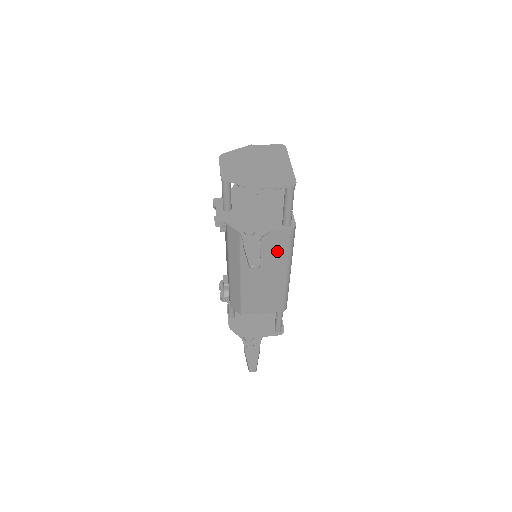
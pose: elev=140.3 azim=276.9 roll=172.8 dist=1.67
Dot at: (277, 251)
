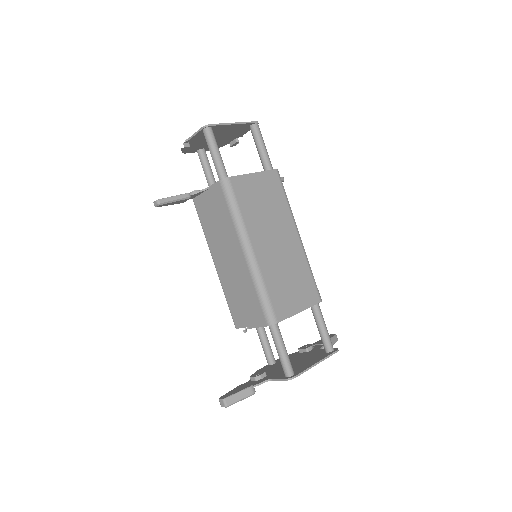
Dot at: (223, 216)
